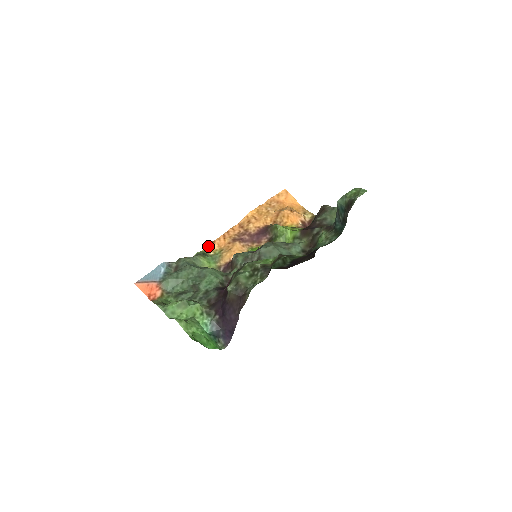
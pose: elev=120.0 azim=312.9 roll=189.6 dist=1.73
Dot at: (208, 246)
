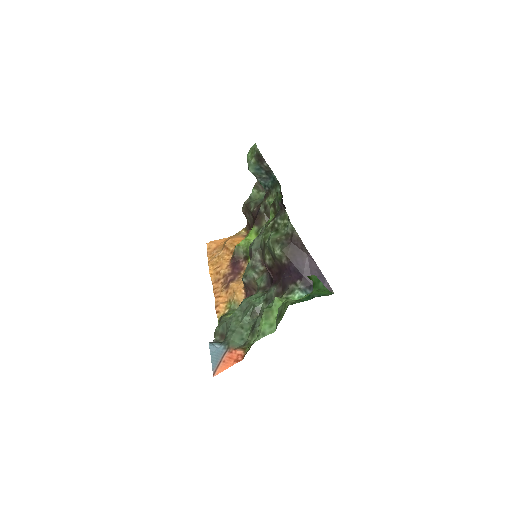
Dot at: (217, 312)
